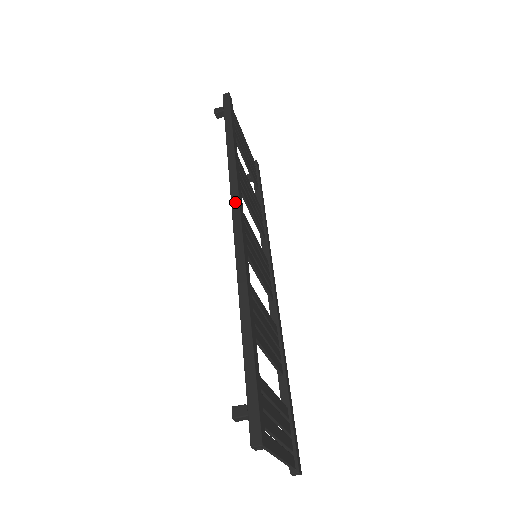
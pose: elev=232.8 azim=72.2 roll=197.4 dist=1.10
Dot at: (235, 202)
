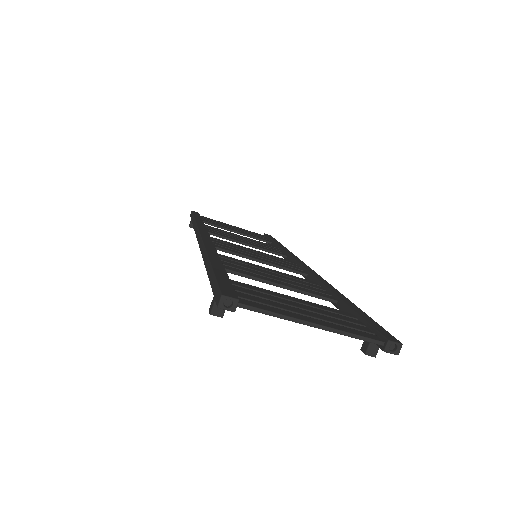
Dot at: (197, 235)
